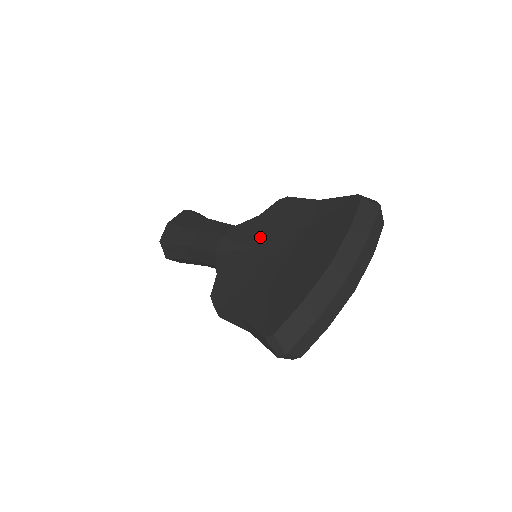
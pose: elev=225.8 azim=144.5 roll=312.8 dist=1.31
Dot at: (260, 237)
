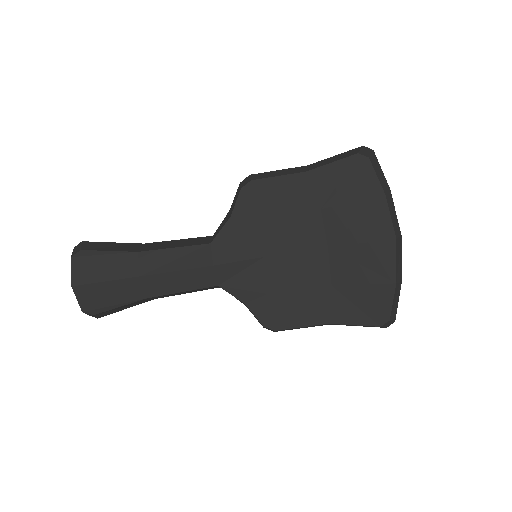
Dot at: (264, 241)
